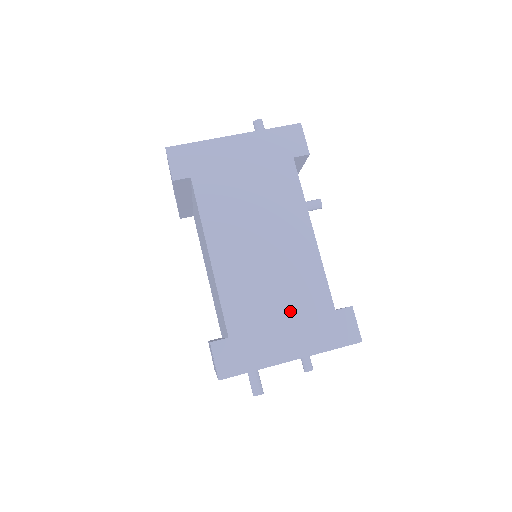
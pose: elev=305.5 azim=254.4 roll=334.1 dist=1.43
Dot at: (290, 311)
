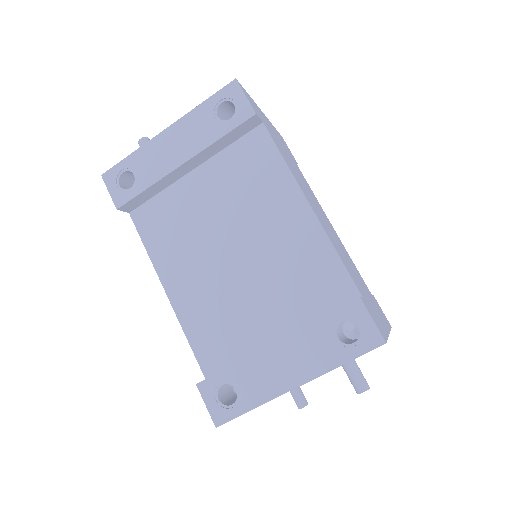
Dot at: (363, 286)
